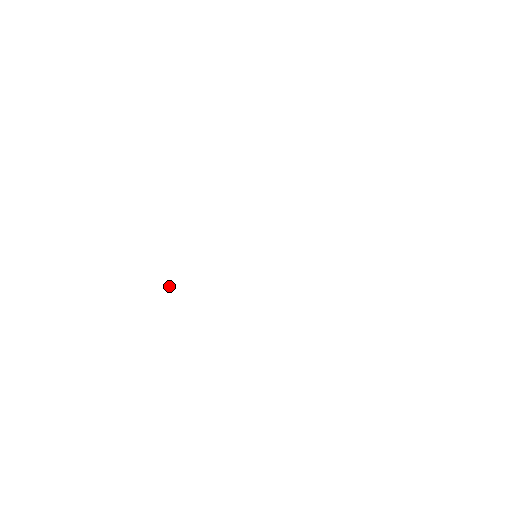
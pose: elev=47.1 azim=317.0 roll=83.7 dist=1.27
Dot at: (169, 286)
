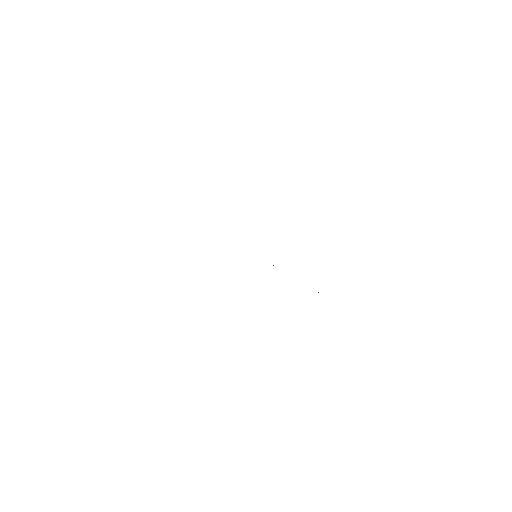
Dot at: occluded
